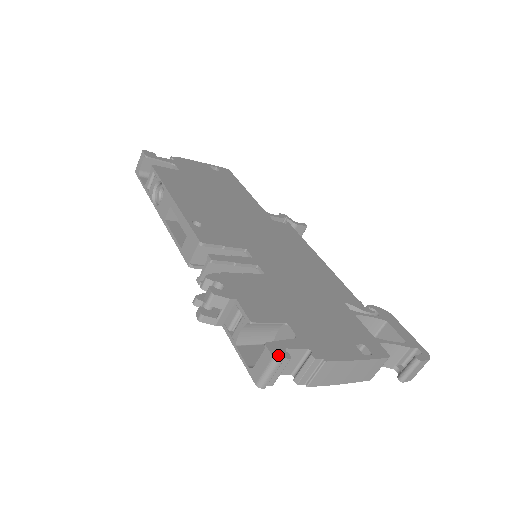
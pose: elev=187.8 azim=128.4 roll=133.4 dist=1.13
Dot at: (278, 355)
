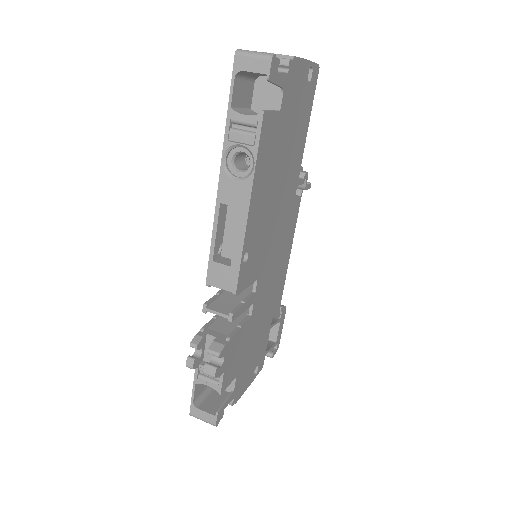
Dot at: (219, 421)
